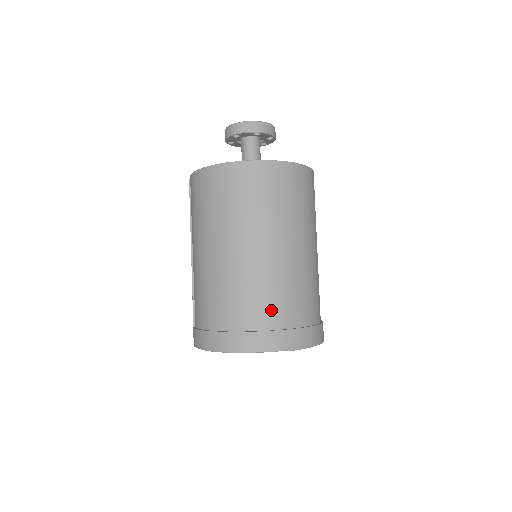
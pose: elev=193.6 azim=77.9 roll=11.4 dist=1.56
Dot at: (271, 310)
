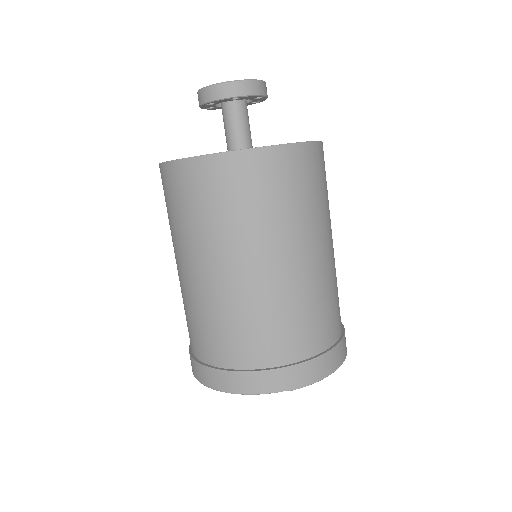
Dot at: (263, 345)
